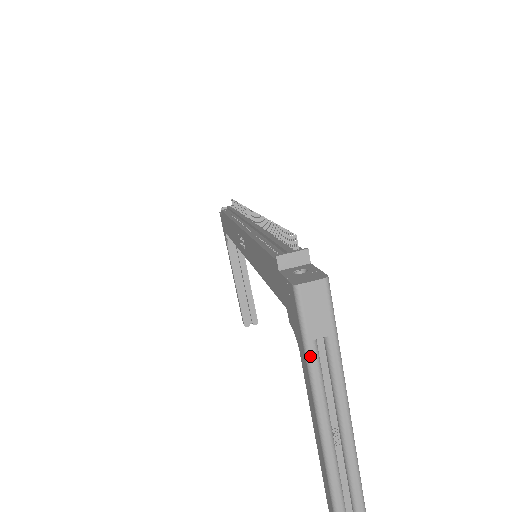
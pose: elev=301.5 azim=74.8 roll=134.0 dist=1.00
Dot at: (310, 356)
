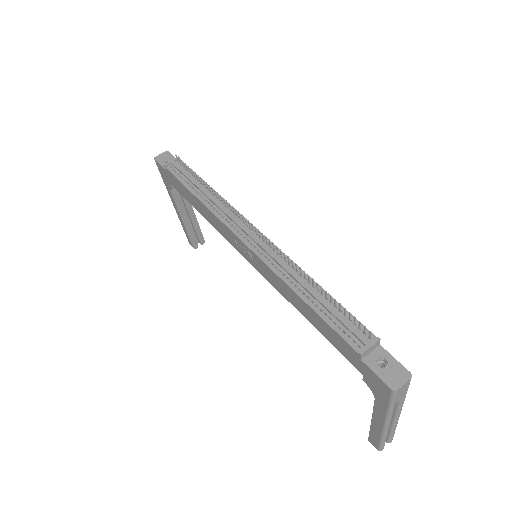
Dot at: (391, 410)
